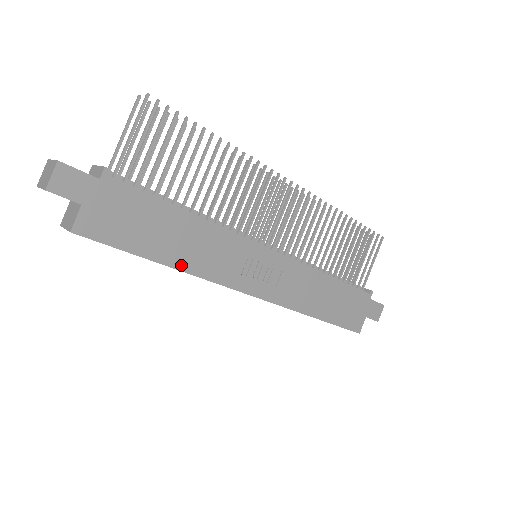
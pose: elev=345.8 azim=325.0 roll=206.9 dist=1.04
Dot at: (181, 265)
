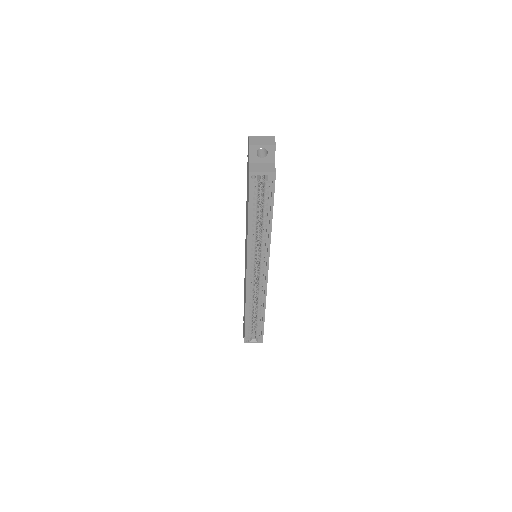
Dot at: (271, 228)
